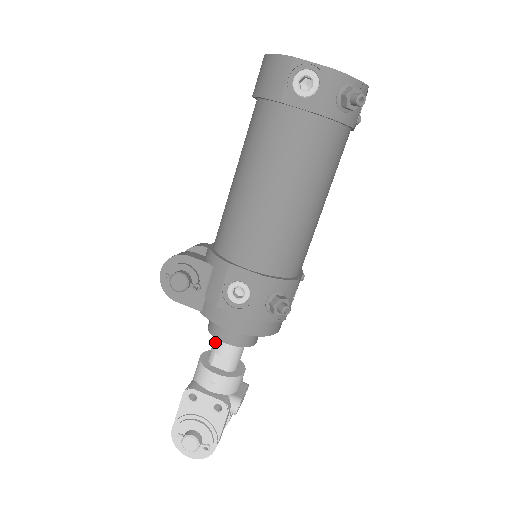
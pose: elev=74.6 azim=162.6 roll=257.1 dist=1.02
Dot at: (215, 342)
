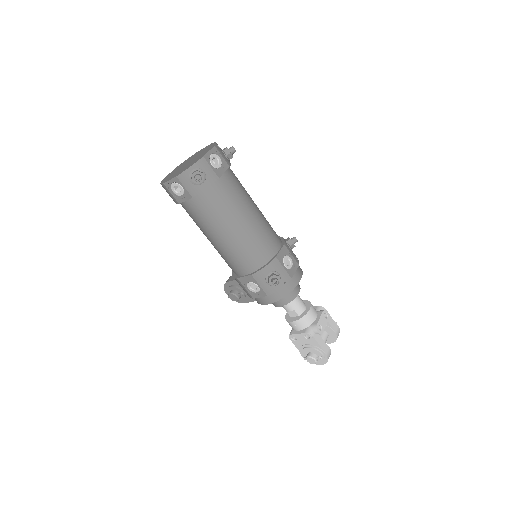
Dot at: (282, 306)
